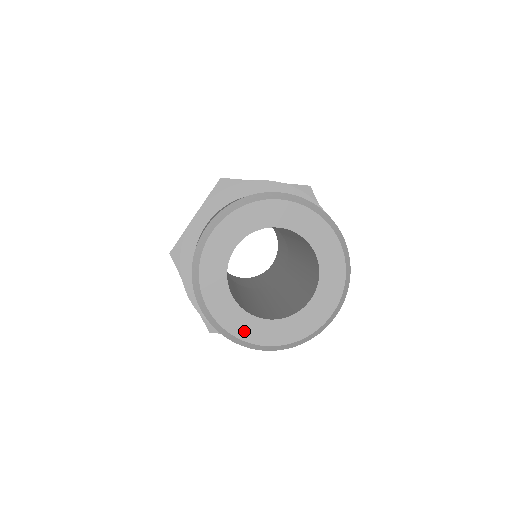
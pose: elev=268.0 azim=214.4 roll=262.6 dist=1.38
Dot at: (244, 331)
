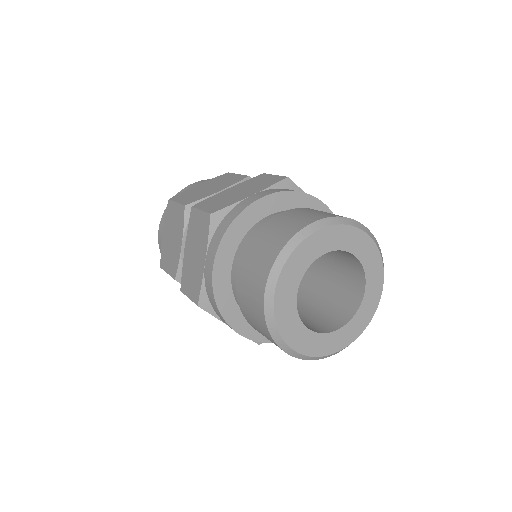
Dot at: (287, 329)
